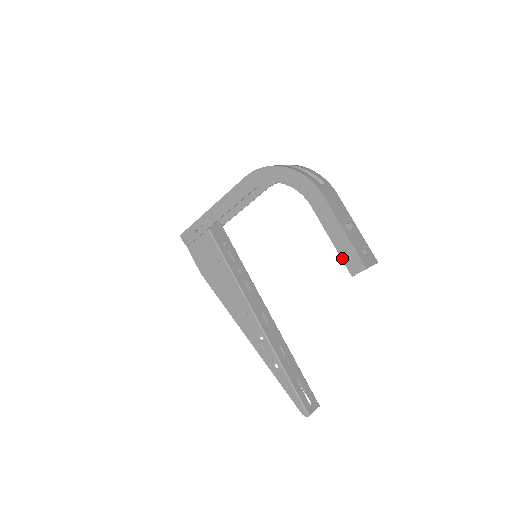
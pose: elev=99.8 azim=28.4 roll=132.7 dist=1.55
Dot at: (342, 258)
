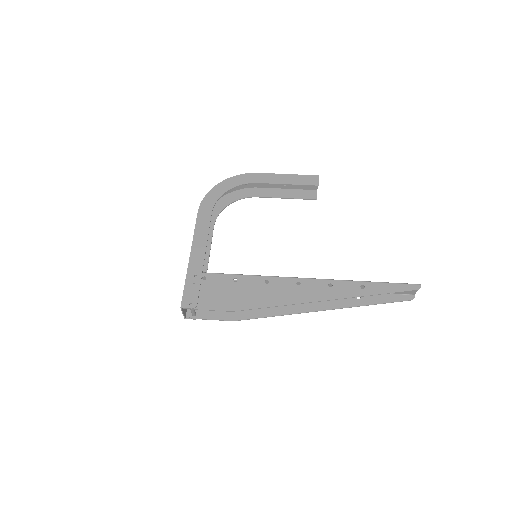
Dot at: (303, 184)
